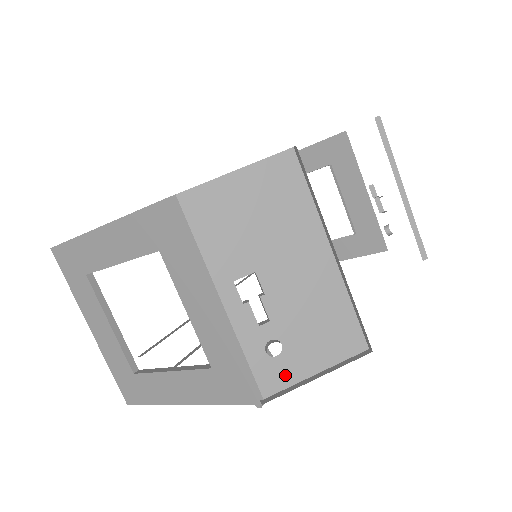
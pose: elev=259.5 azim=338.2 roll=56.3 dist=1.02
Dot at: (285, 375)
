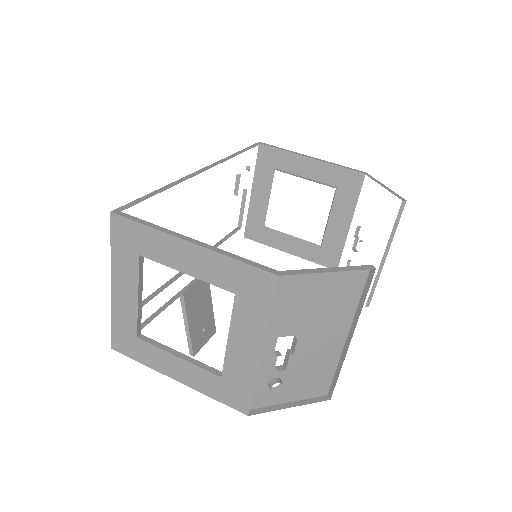
Dot at: (271, 399)
